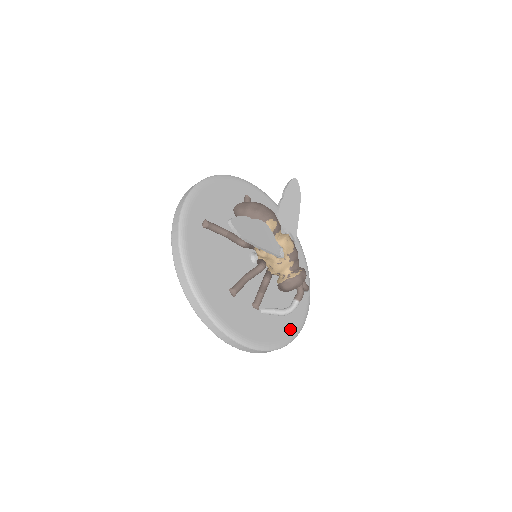
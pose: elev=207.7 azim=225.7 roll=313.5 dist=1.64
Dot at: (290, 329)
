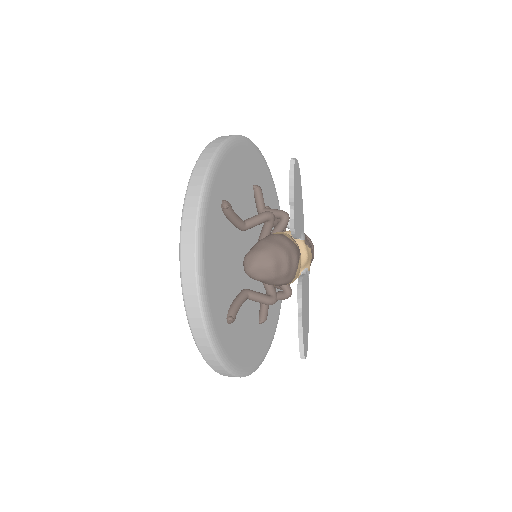
Dot at: occluded
